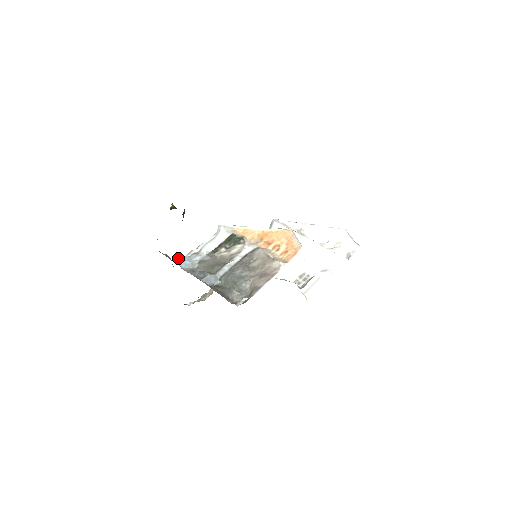
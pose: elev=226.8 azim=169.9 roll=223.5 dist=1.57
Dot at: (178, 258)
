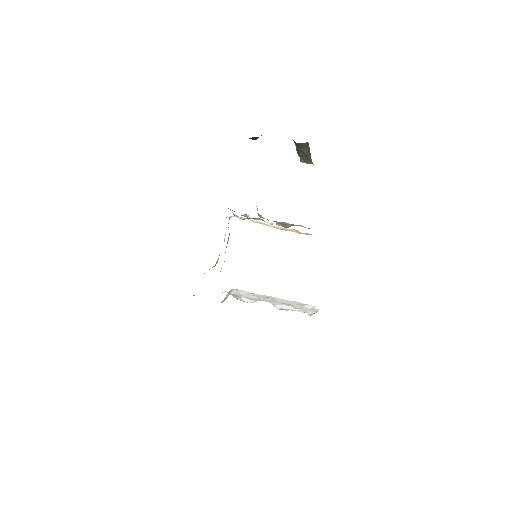
Dot at: occluded
